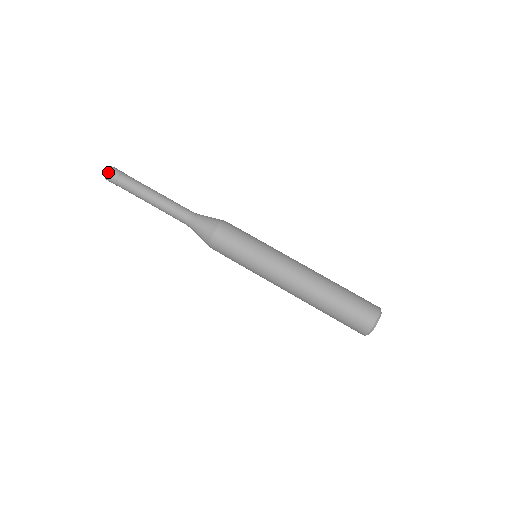
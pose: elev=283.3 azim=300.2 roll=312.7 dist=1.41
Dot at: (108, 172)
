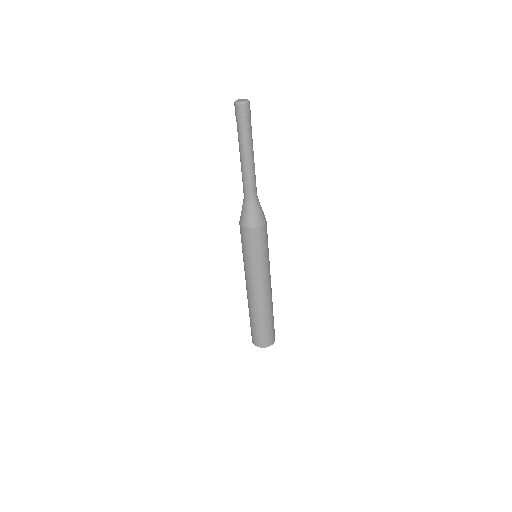
Dot at: (236, 105)
